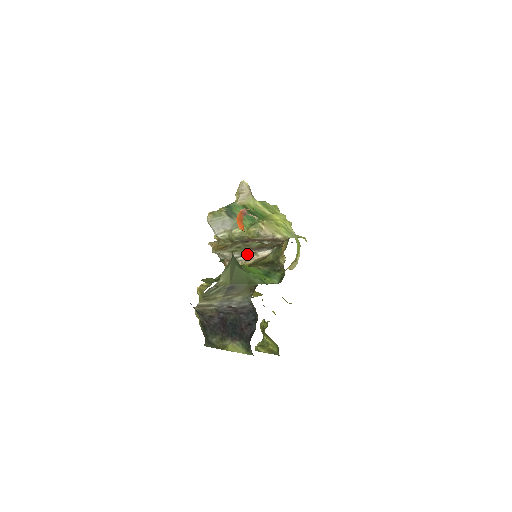
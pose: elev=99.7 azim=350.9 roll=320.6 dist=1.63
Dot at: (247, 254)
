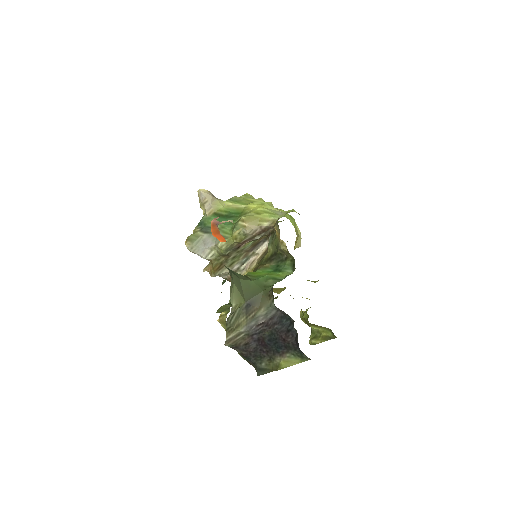
Dot at: (246, 259)
